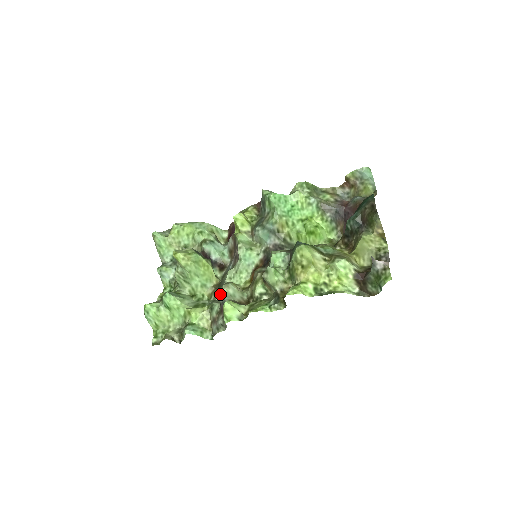
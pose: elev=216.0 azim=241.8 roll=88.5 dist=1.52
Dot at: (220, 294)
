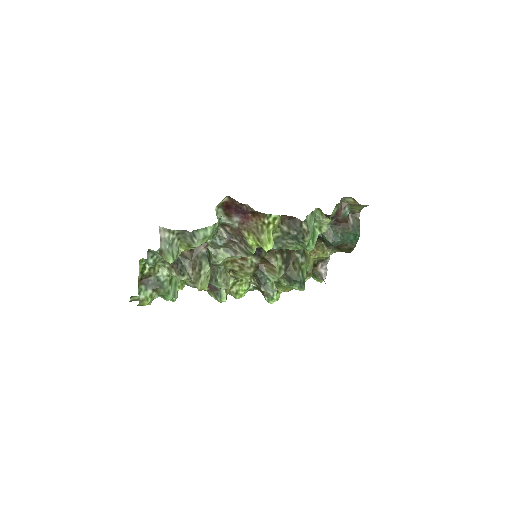
Dot at: (216, 285)
